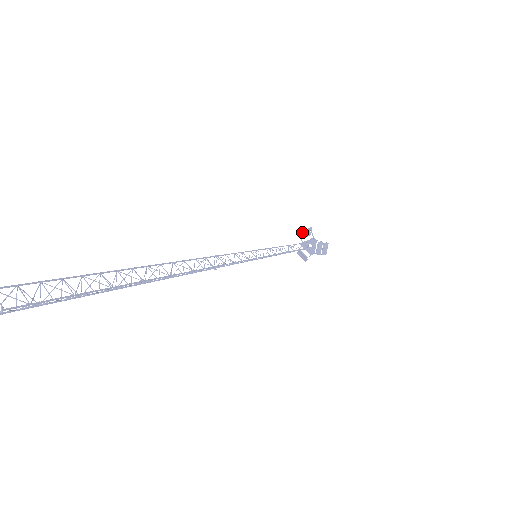
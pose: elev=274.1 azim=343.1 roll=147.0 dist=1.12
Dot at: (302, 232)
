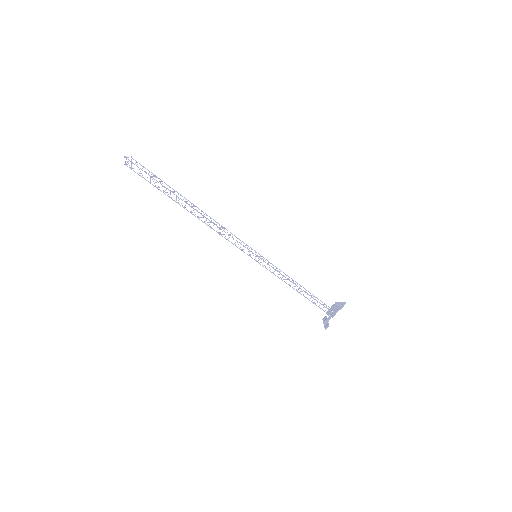
Dot at: (340, 307)
